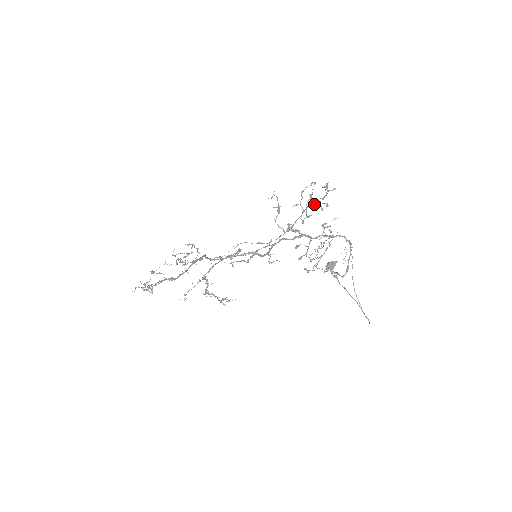
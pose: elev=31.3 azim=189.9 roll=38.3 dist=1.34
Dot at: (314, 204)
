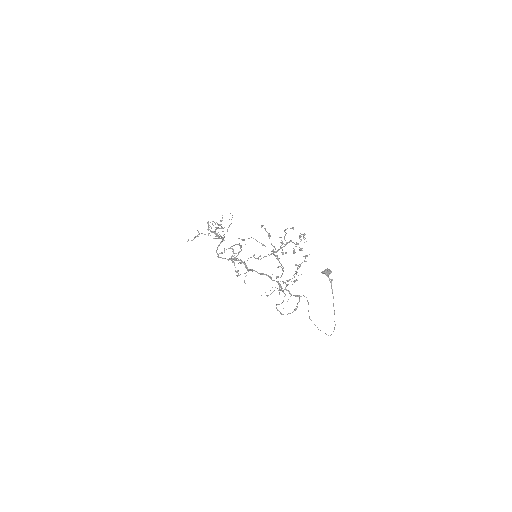
Dot at: occluded
